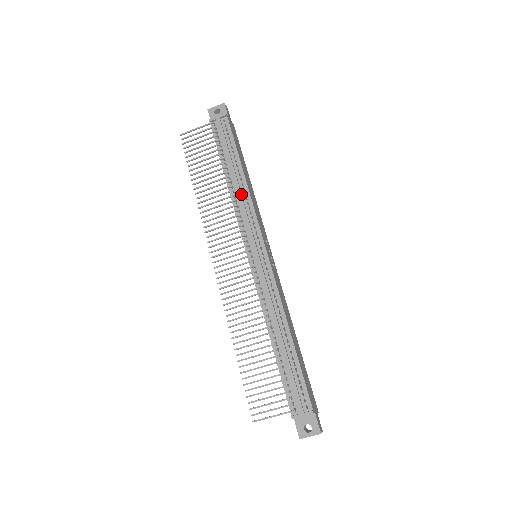
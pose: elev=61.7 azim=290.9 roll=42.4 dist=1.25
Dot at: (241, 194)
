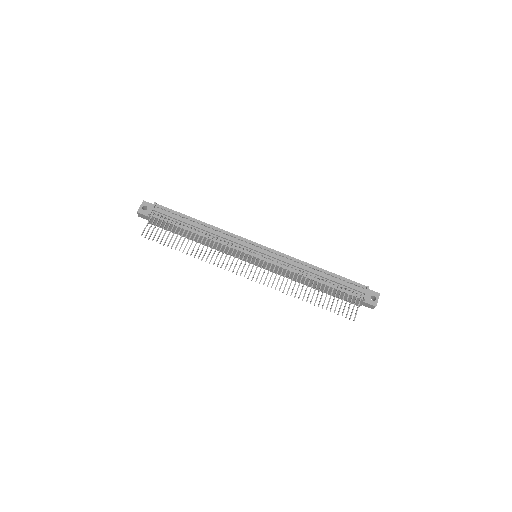
Dot at: (215, 232)
